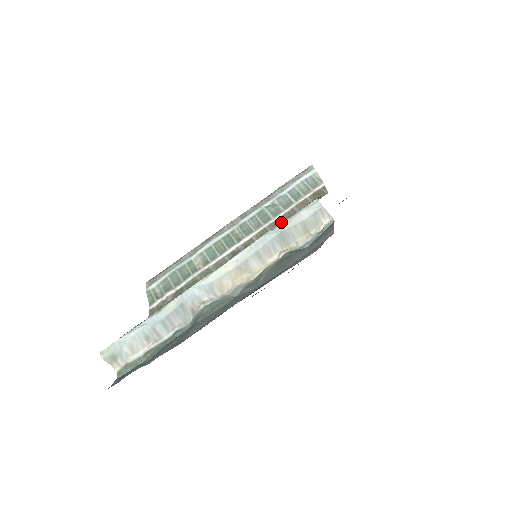
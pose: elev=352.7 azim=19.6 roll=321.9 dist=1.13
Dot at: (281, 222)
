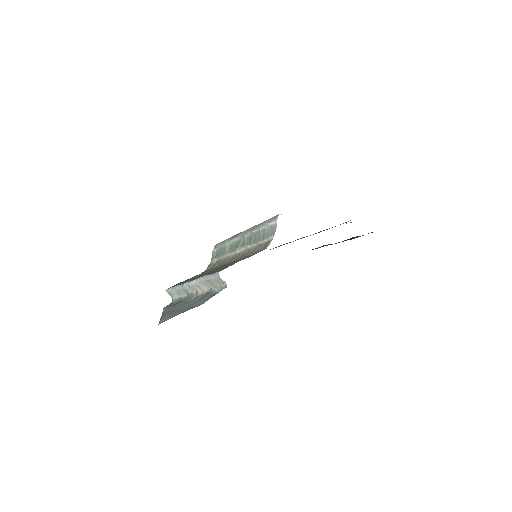
Dot at: (250, 252)
